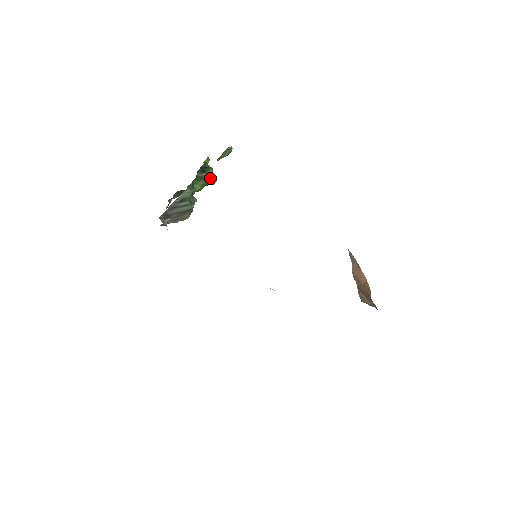
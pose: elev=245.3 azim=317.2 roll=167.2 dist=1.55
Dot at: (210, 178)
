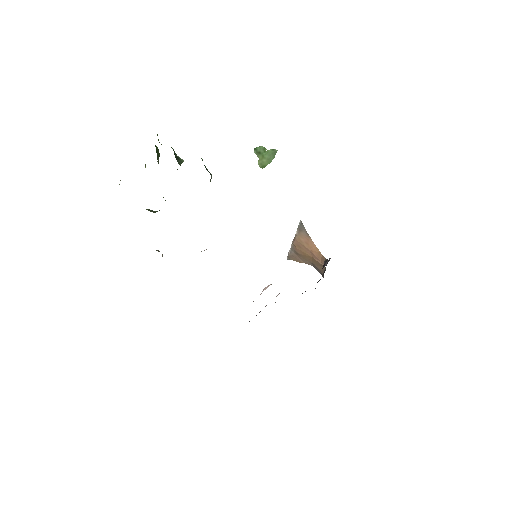
Dot at: (211, 177)
